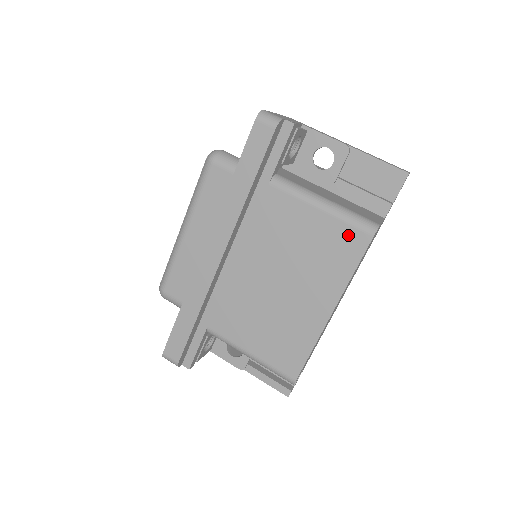
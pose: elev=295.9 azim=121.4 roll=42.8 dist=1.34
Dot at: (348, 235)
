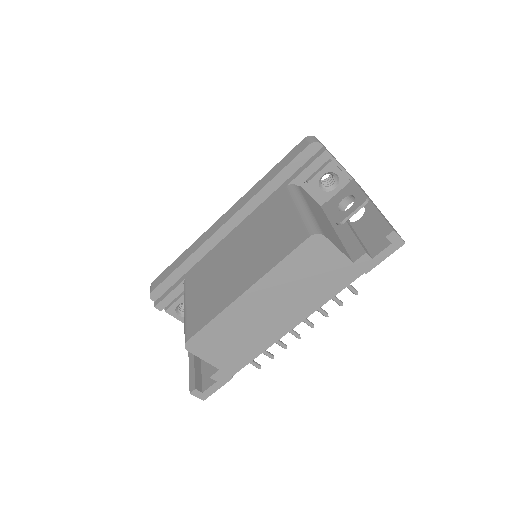
Dot at: (297, 232)
